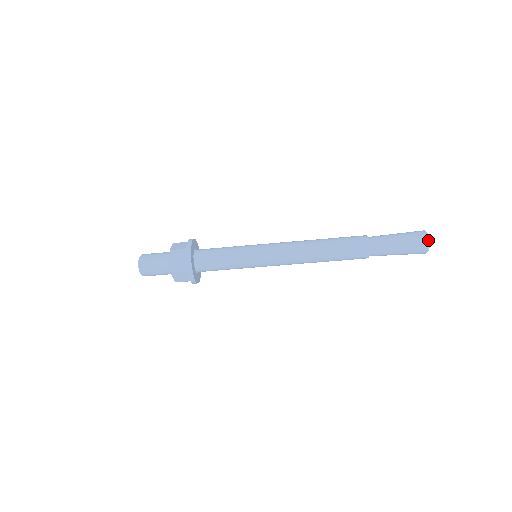
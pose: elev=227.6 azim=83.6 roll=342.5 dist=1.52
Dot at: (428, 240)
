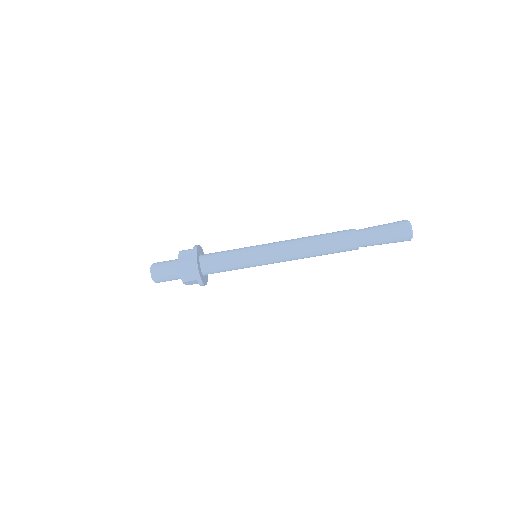
Dot at: (409, 222)
